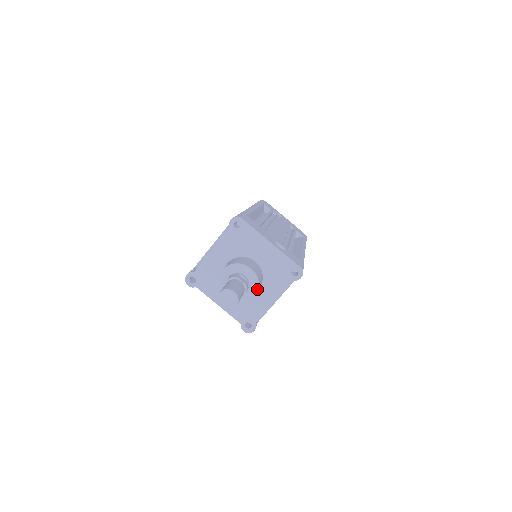
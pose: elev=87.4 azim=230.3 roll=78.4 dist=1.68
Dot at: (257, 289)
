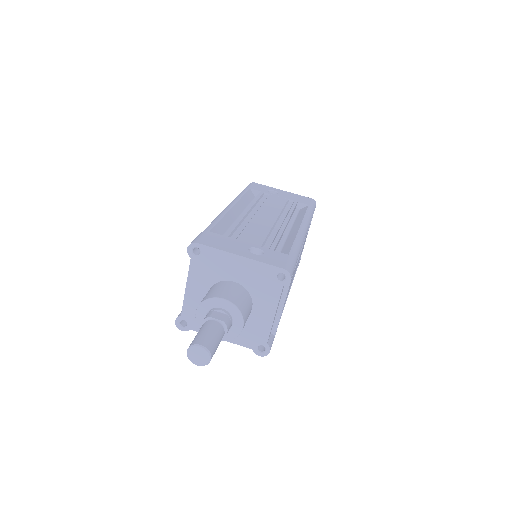
Dot at: (241, 317)
